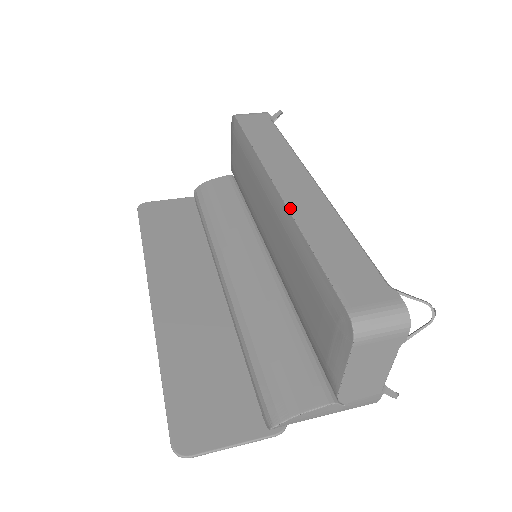
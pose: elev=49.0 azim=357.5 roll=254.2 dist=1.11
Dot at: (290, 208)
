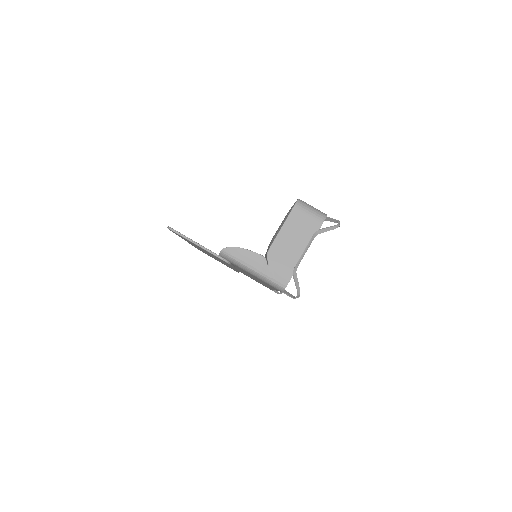
Dot at: occluded
